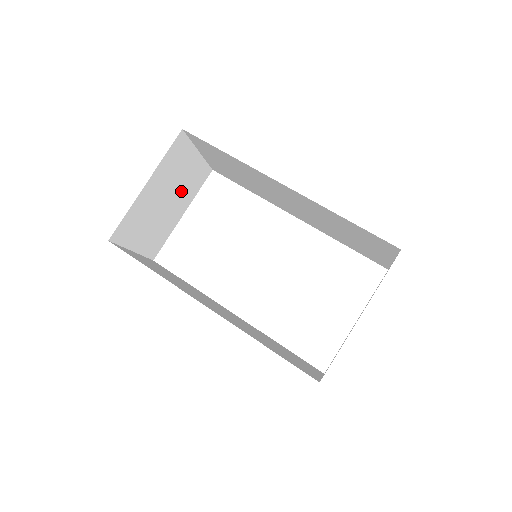
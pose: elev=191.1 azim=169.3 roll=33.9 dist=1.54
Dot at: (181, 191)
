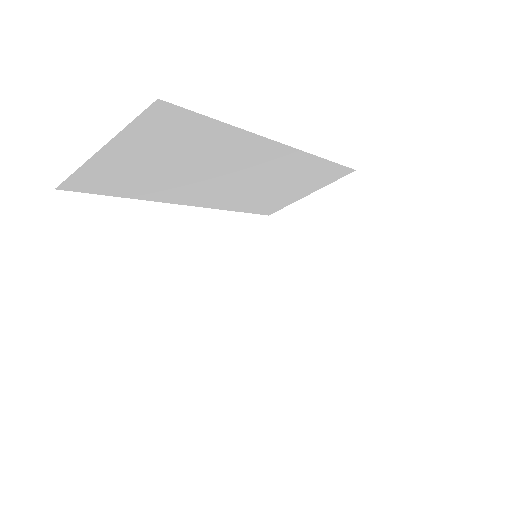
Dot at: occluded
